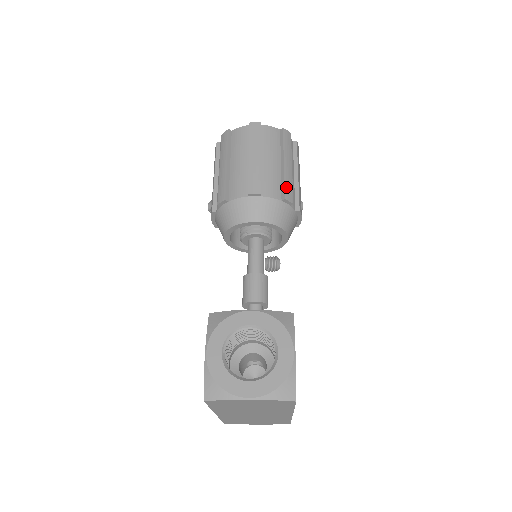
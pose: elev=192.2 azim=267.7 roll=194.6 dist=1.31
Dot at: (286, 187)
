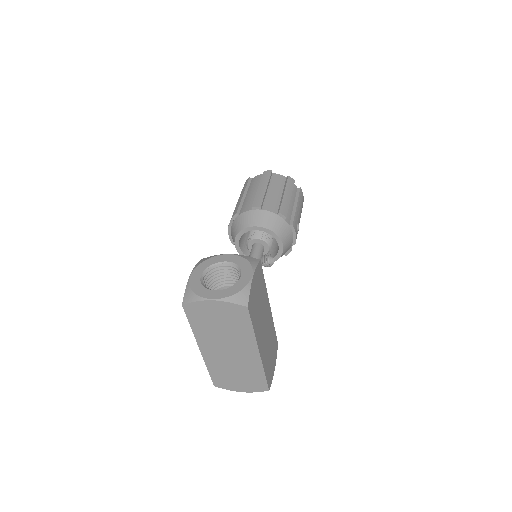
Dot at: (282, 207)
